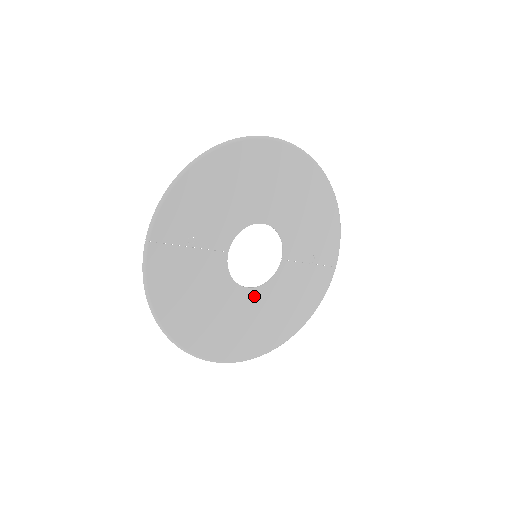
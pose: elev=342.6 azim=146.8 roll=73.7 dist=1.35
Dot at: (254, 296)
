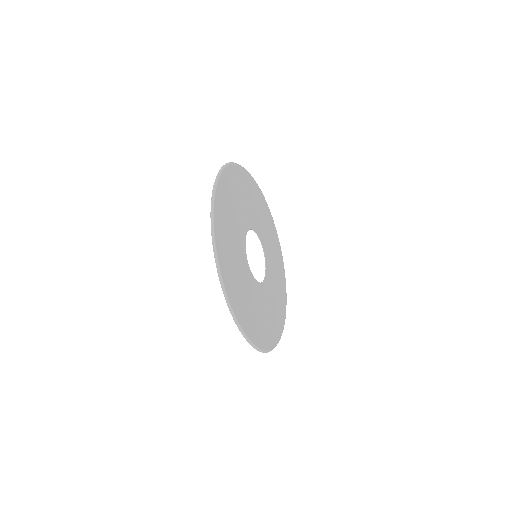
Dot at: (247, 270)
